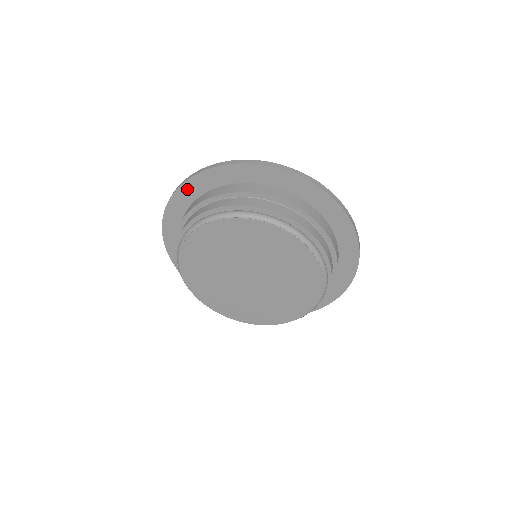
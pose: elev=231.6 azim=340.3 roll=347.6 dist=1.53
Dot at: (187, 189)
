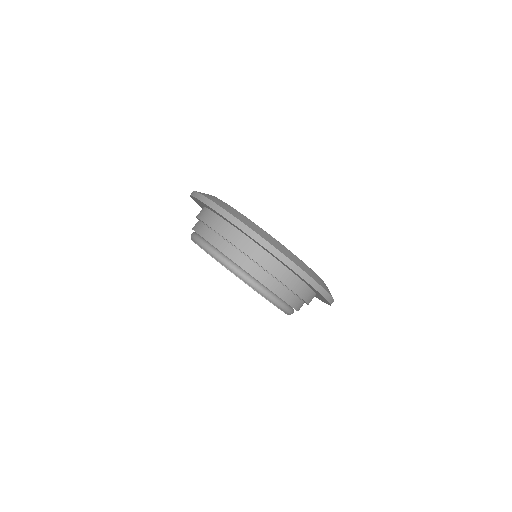
Dot at: occluded
